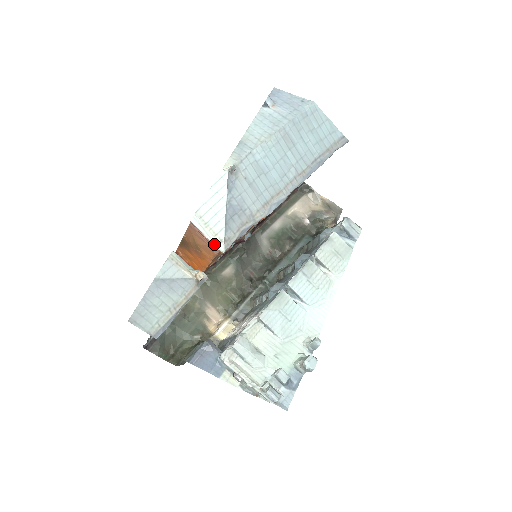
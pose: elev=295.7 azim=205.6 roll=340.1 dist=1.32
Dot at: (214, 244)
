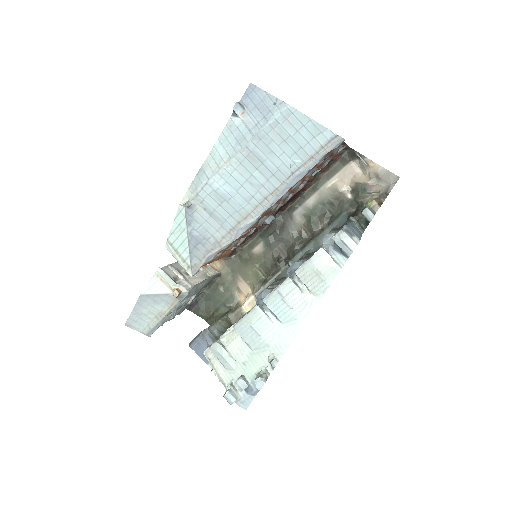
Dot at: (184, 269)
